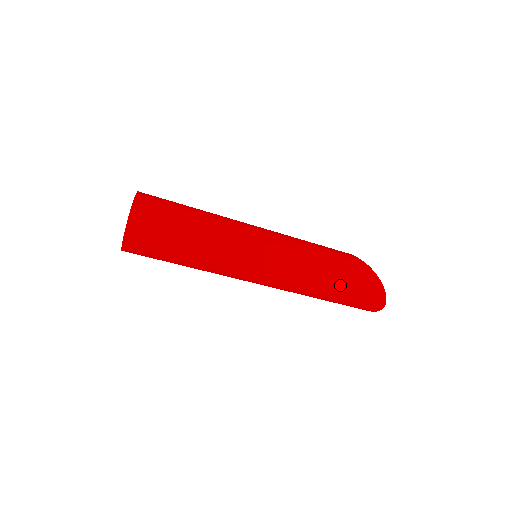
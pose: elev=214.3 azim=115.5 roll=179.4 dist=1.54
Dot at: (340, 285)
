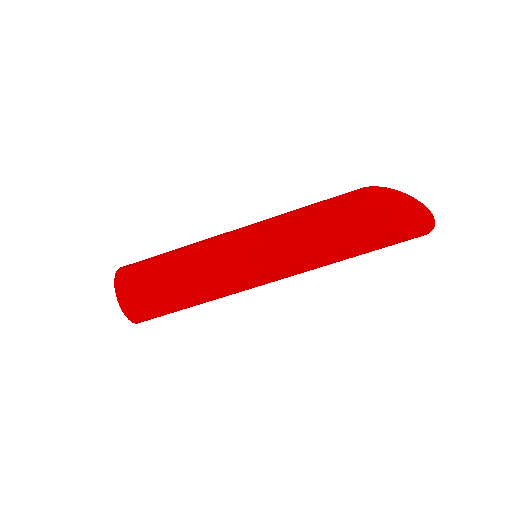
Dot at: (352, 228)
